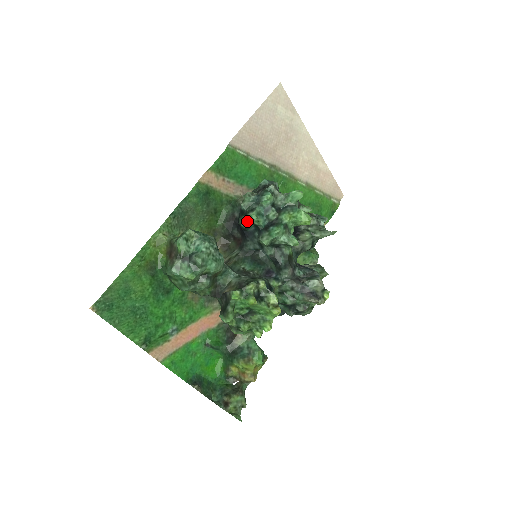
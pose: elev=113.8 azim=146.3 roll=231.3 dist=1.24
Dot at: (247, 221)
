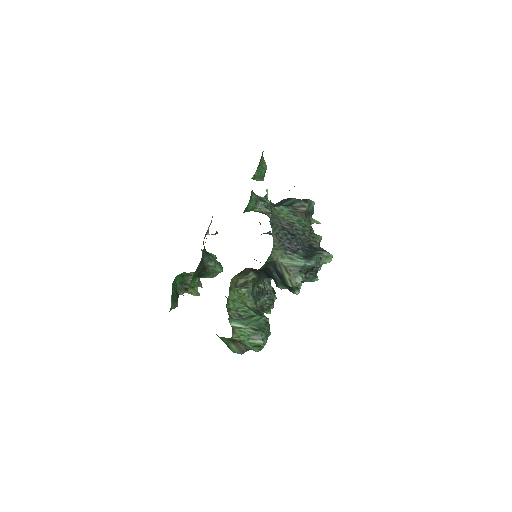
Dot at: (287, 288)
